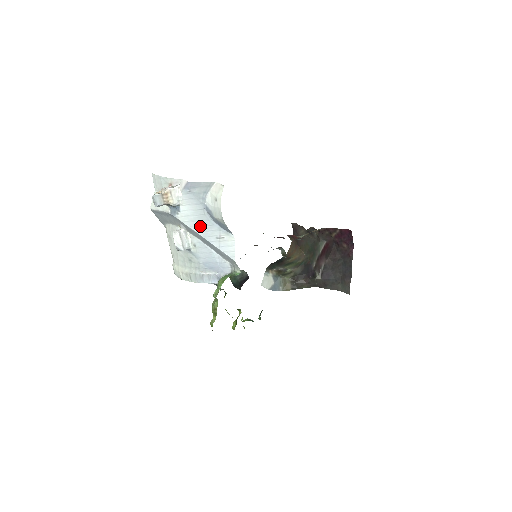
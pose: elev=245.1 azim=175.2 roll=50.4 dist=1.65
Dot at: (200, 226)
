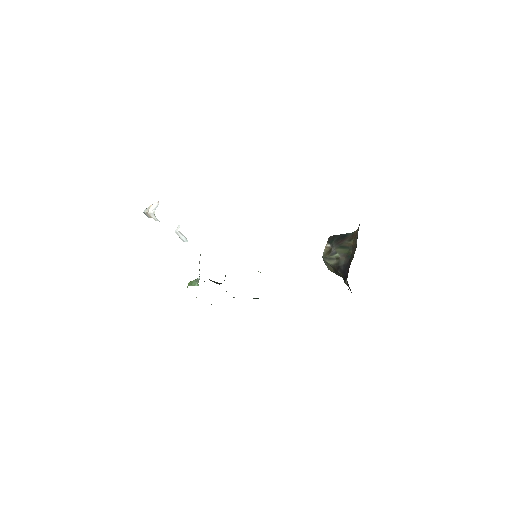
Dot at: occluded
